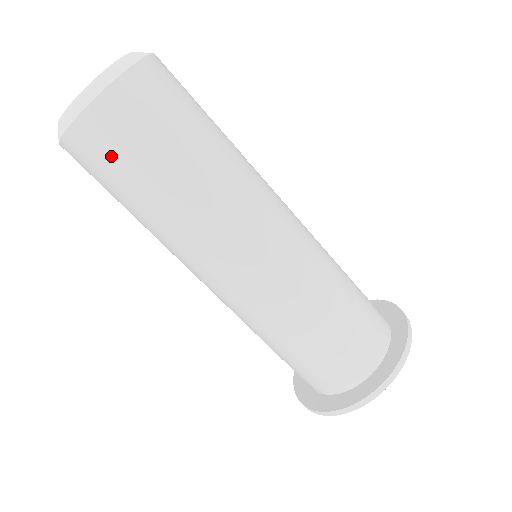
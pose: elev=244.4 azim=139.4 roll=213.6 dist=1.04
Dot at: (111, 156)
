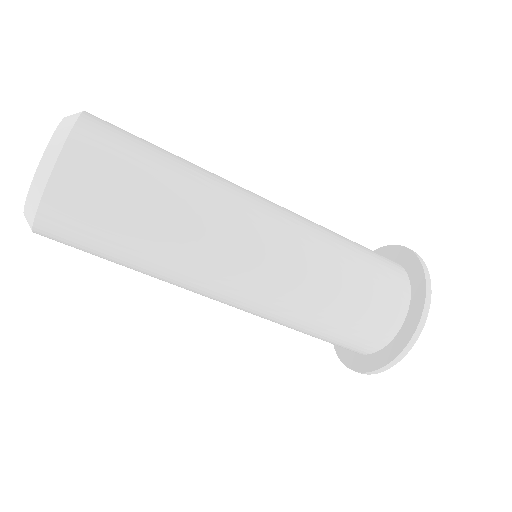
Dot at: (81, 238)
